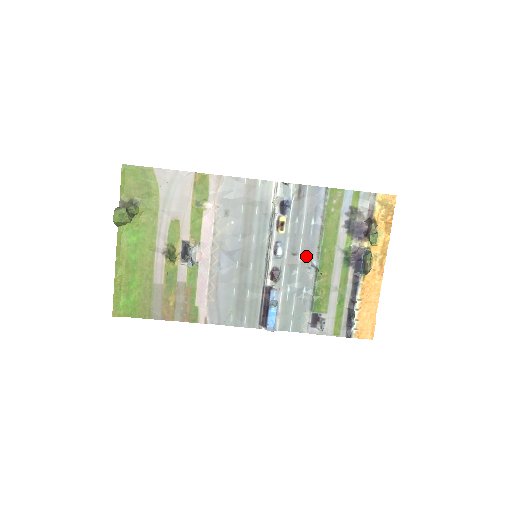
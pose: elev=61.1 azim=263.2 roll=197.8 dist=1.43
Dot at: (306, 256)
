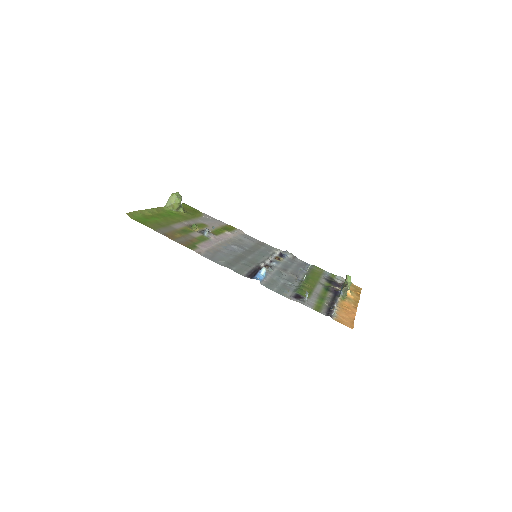
Dot at: (294, 275)
